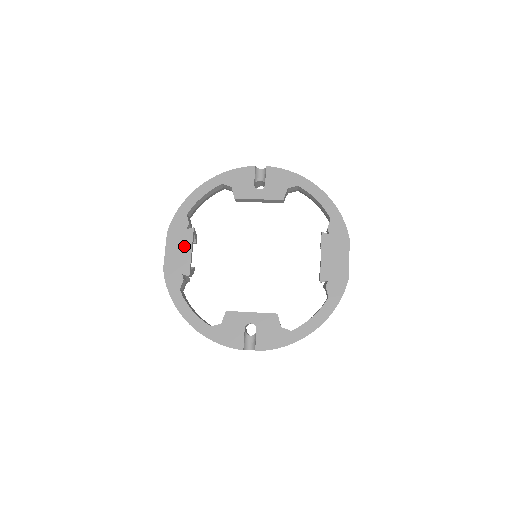
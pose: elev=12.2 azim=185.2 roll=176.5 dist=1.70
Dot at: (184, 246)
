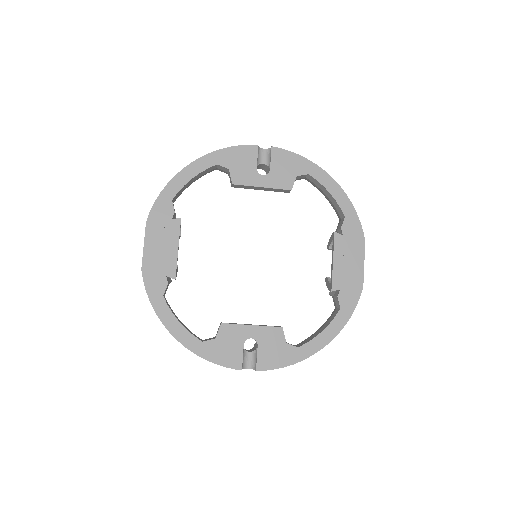
Dot at: (169, 241)
